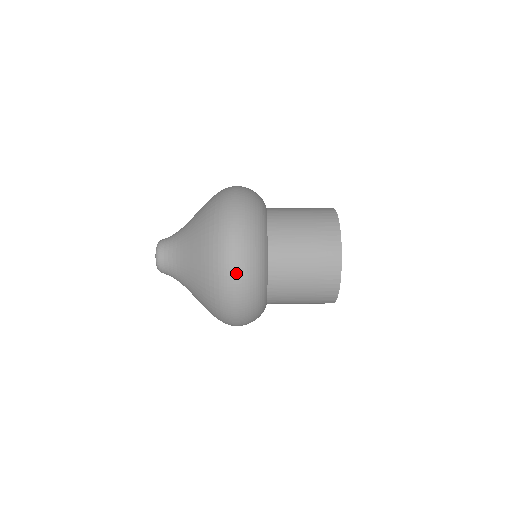
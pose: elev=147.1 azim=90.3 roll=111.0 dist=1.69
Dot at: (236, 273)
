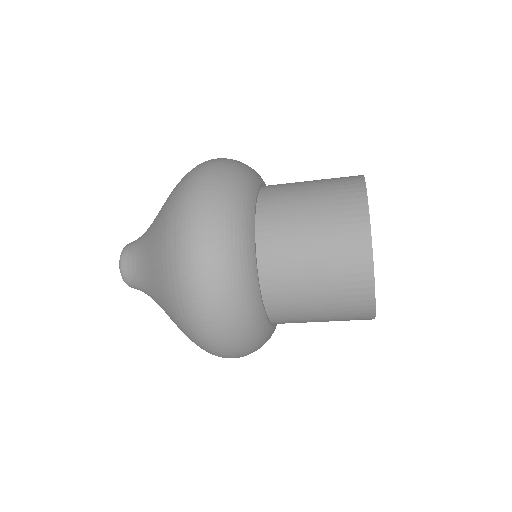
Dot at: (200, 206)
